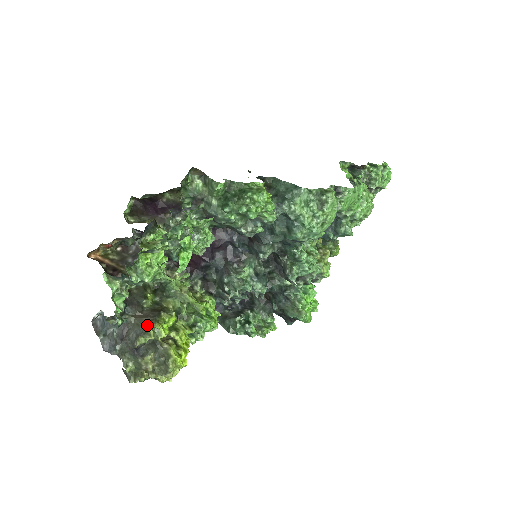
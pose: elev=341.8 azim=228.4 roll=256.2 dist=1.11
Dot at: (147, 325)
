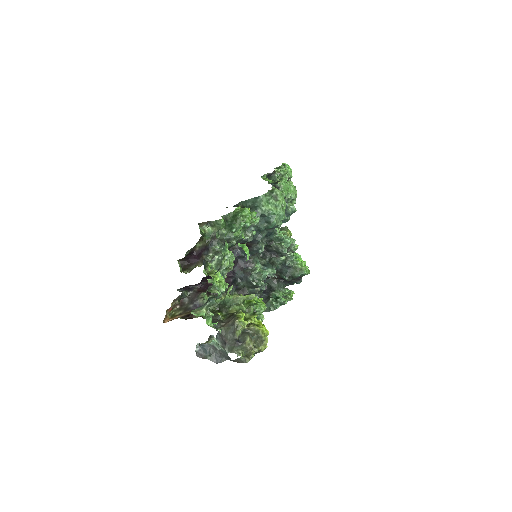
Dot at: (235, 323)
